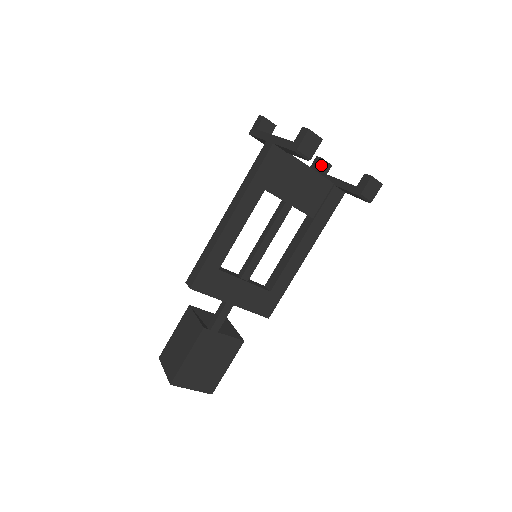
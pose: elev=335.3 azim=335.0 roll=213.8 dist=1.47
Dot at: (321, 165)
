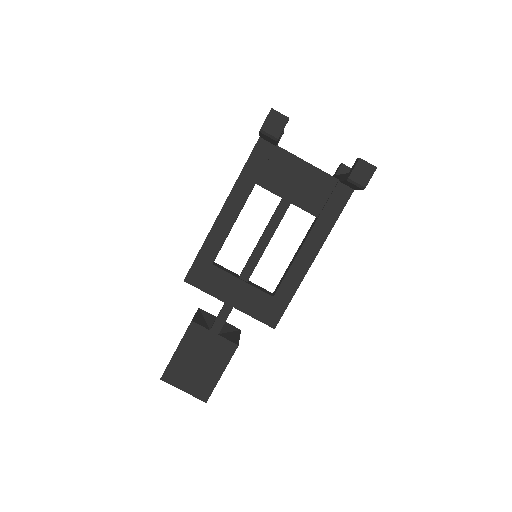
Dot at: (342, 171)
